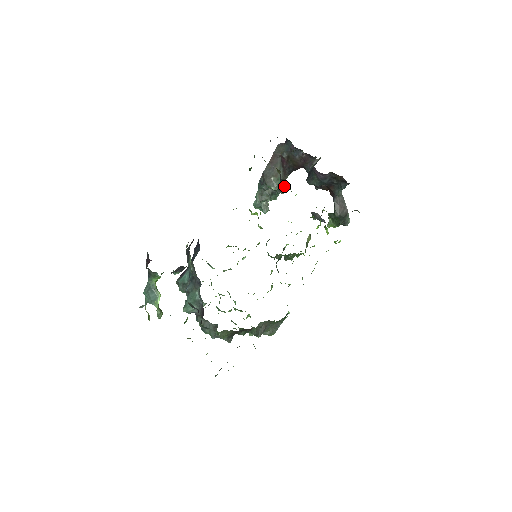
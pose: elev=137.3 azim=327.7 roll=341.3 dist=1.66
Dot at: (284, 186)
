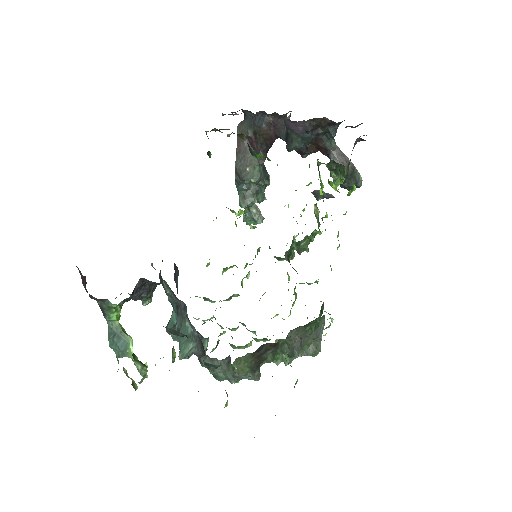
Dot at: (258, 158)
